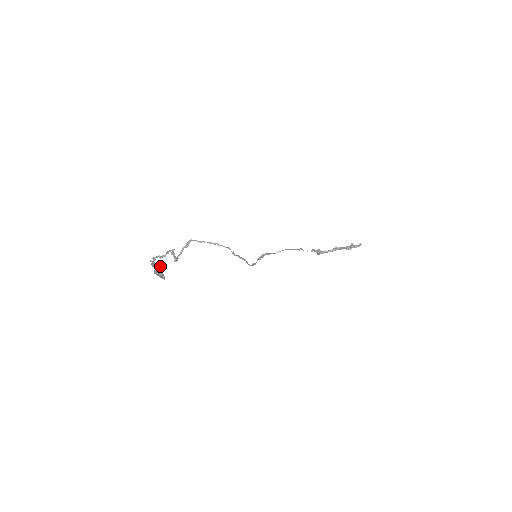
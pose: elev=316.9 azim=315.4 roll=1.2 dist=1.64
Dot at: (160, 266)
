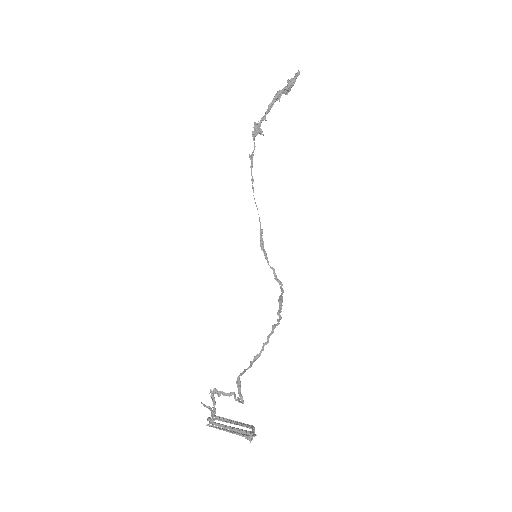
Dot at: (247, 437)
